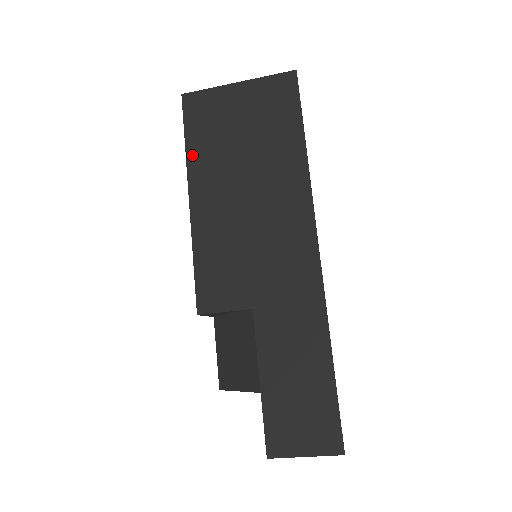
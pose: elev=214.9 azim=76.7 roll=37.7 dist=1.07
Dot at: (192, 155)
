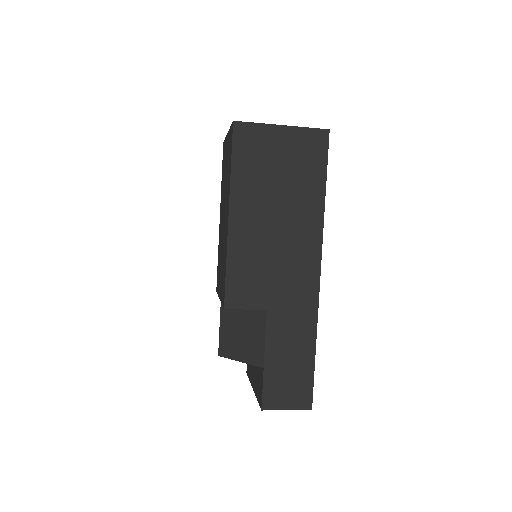
Dot at: (236, 179)
